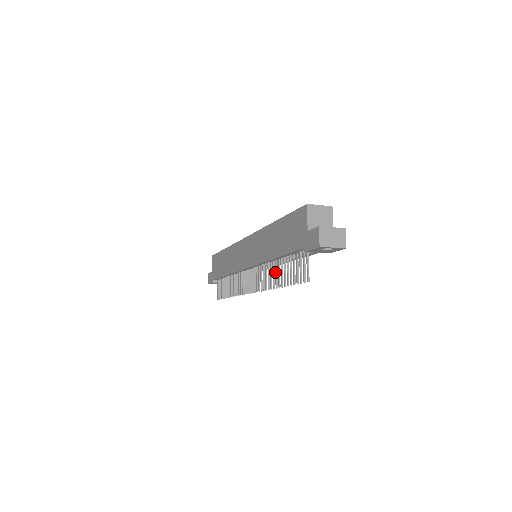
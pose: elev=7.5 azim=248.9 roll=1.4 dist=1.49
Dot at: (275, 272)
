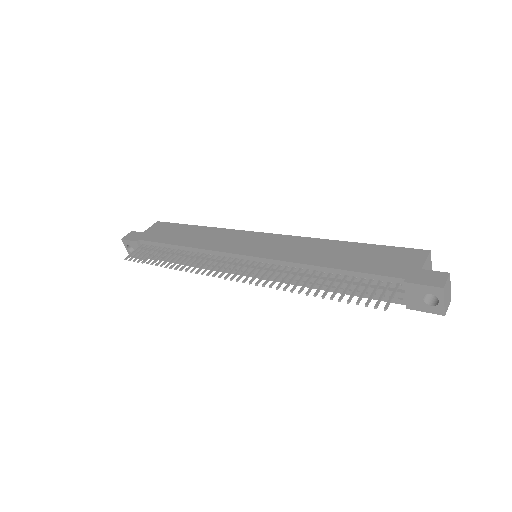
Dot at: (308, 279)
